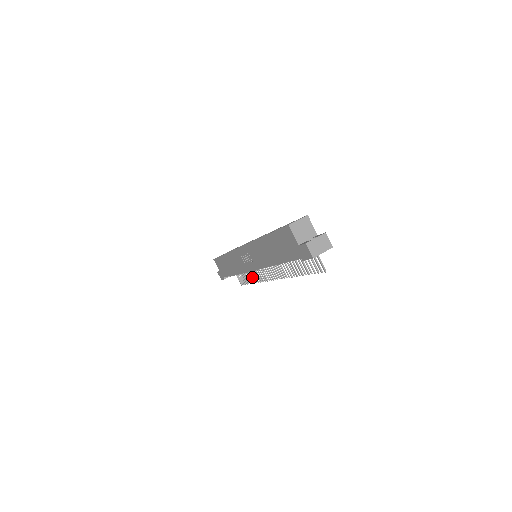
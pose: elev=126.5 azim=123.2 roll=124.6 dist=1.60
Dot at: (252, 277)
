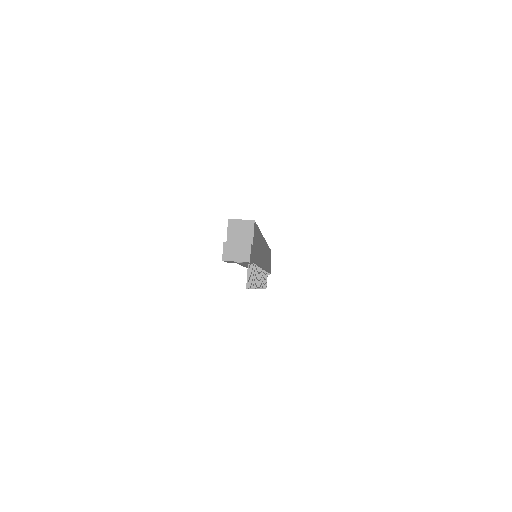
Dot at: occluded
